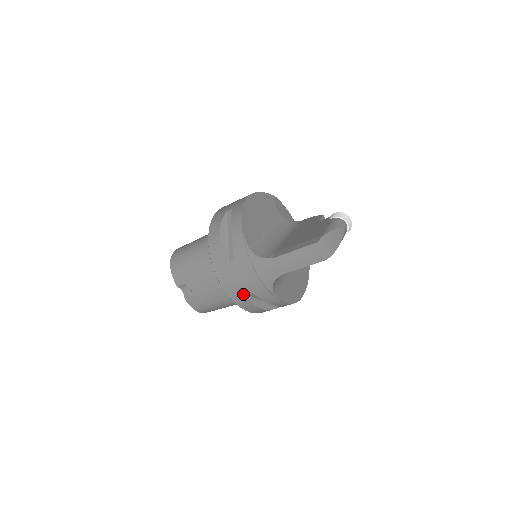
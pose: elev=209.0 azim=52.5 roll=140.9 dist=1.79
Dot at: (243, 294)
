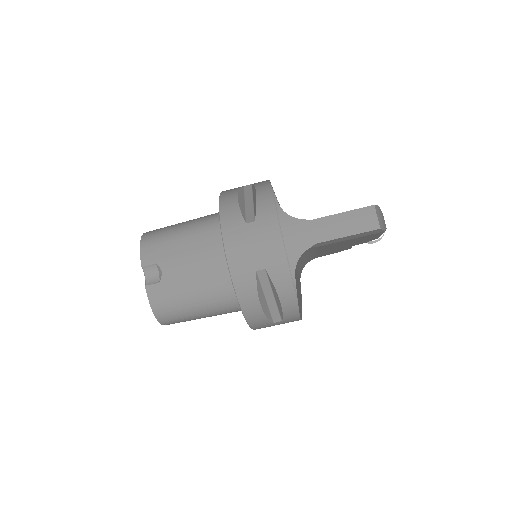
Dot at: (251, 269)
